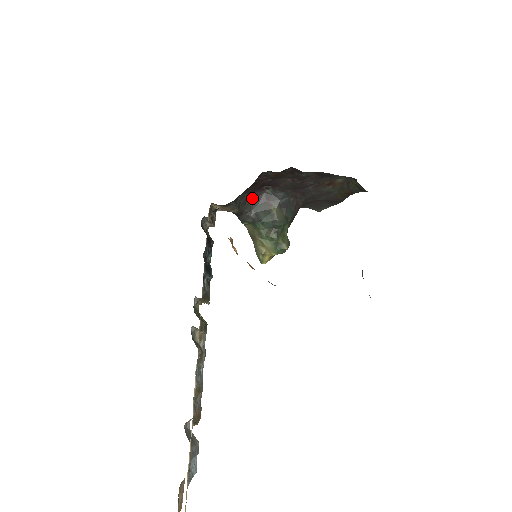
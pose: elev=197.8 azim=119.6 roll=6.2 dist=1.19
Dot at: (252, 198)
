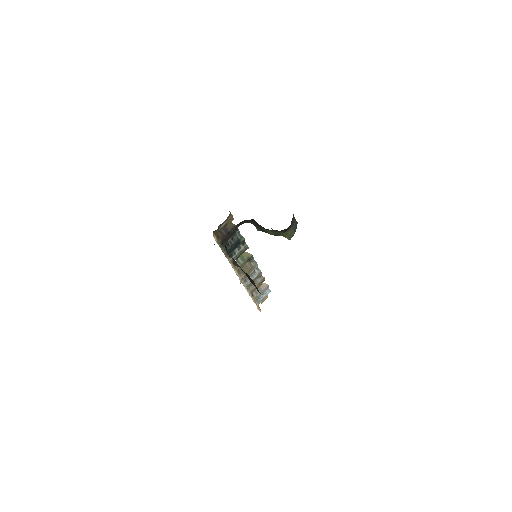
Dot at: (246, 220)
